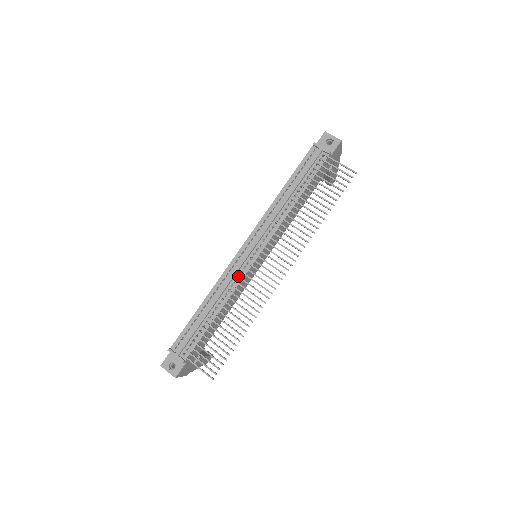
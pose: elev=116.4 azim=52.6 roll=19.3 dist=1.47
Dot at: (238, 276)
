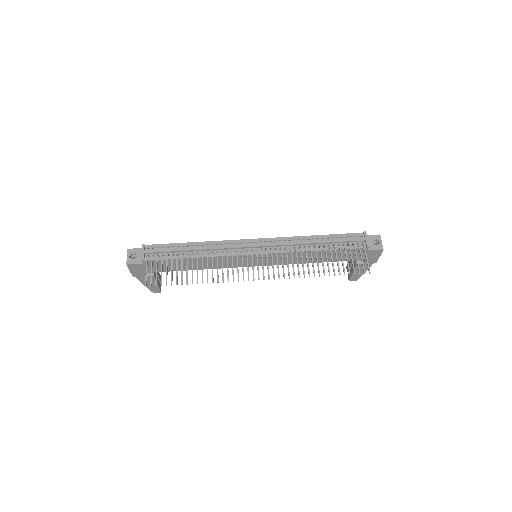
Dot at: (232, 250)
